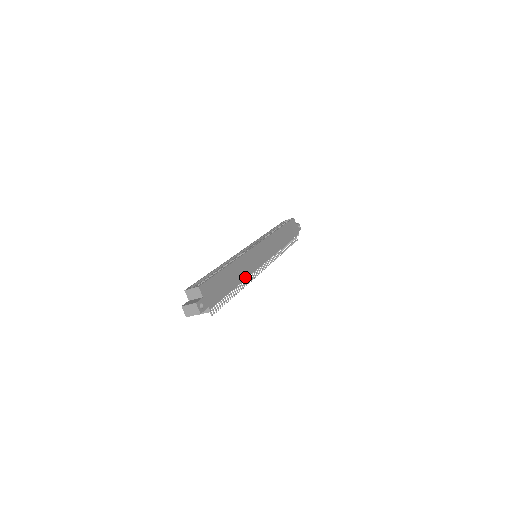
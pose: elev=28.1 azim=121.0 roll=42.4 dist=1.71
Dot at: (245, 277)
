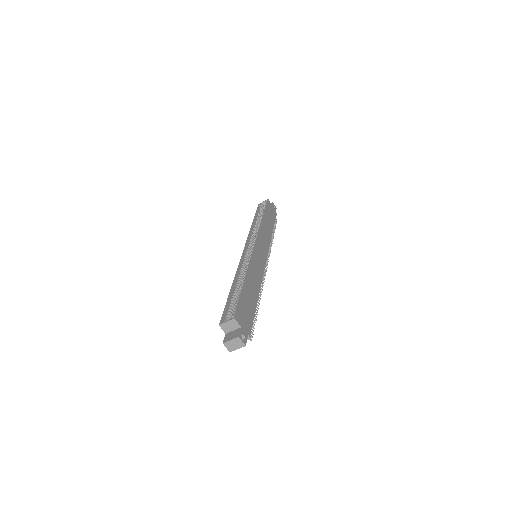
Dot at: (259, 285)
